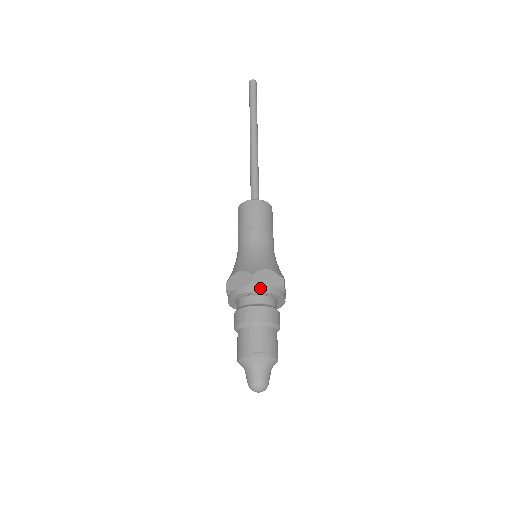
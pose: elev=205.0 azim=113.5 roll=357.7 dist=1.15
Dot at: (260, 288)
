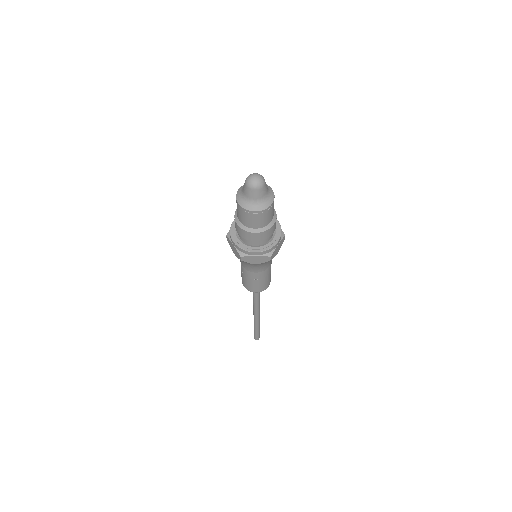
Dot at: occluded
